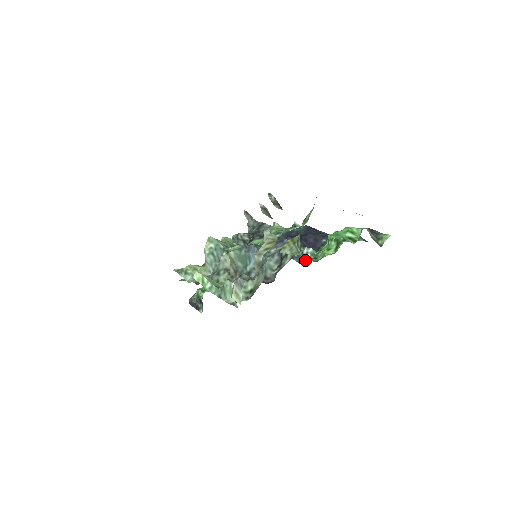
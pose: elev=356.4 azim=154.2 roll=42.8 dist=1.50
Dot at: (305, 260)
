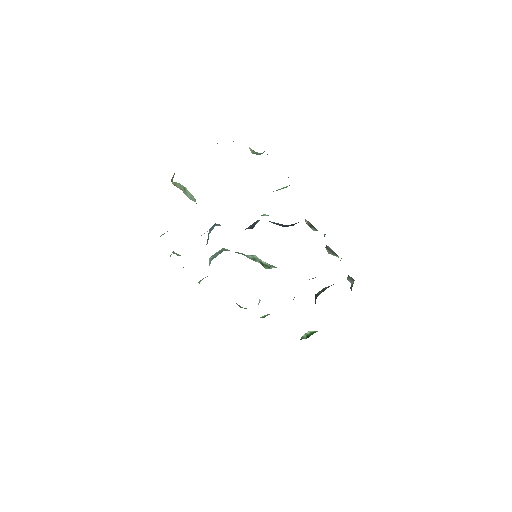
Dot at: occluded
